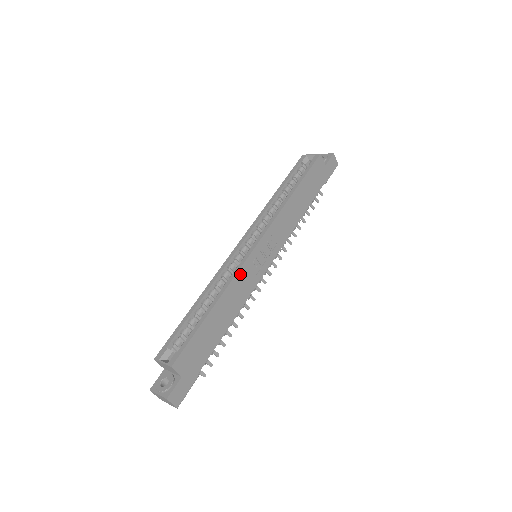
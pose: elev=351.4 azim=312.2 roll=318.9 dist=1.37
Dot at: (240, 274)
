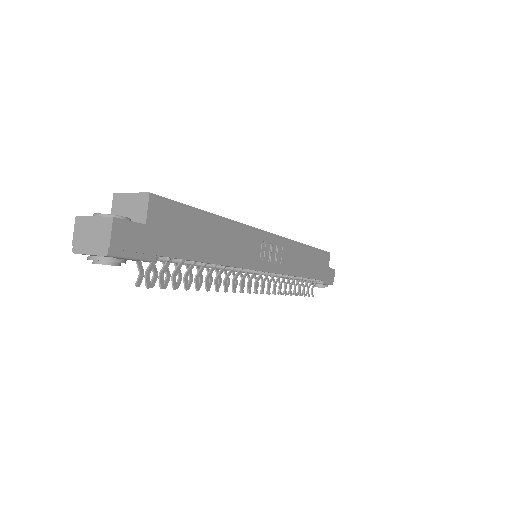
Dot at: (250, 232)
